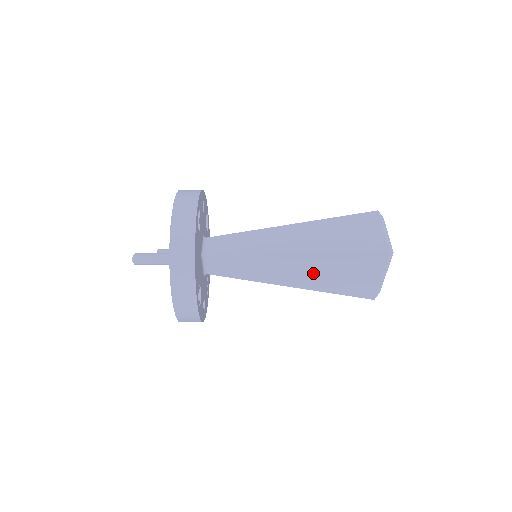
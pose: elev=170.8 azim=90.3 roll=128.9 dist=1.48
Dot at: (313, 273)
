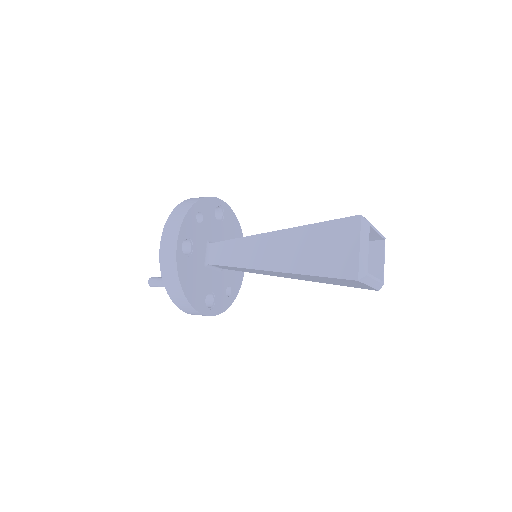
Dot at: occluded
